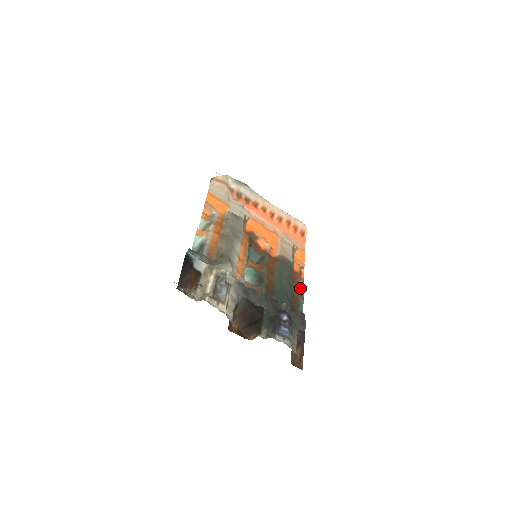
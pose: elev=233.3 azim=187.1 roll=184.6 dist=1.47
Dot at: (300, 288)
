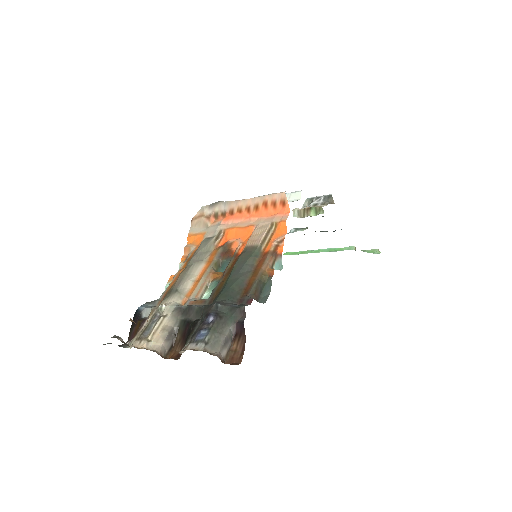
Dot at: (279, 265)
